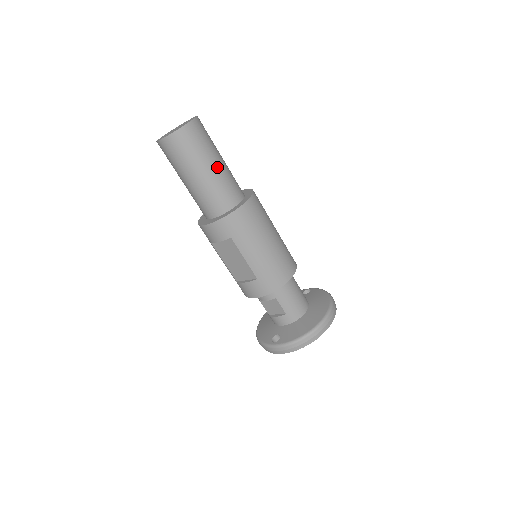
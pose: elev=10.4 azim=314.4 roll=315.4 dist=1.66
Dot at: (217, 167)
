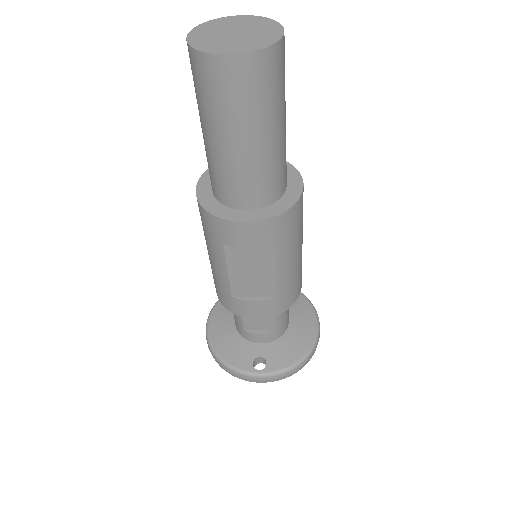
Dot at: (285, 127)
